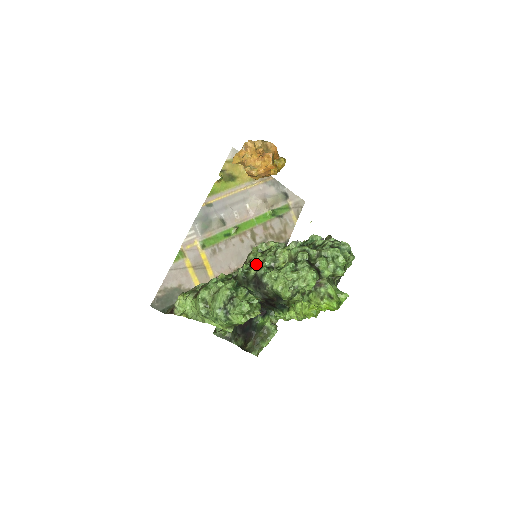
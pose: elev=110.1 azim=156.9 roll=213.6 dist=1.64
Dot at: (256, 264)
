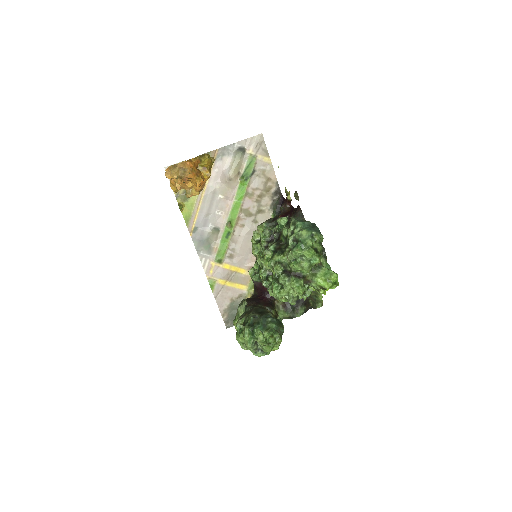
Dot at: occluded
